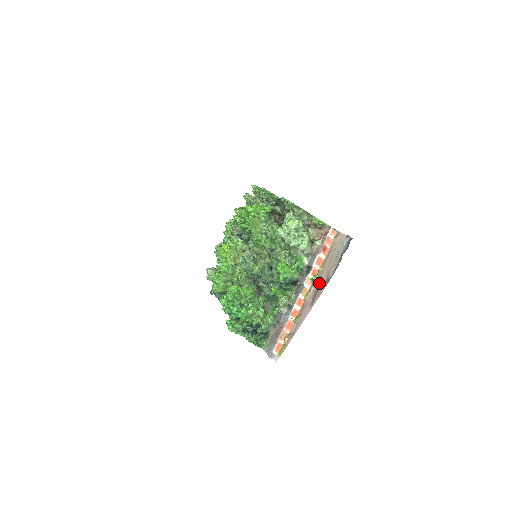
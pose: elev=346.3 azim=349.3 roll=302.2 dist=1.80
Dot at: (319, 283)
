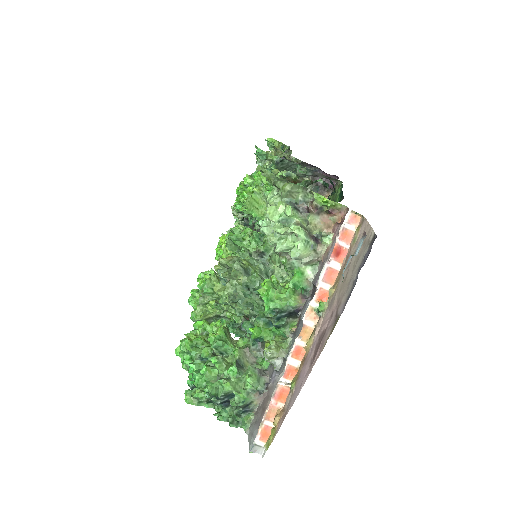
Dot at: (326, 321)
